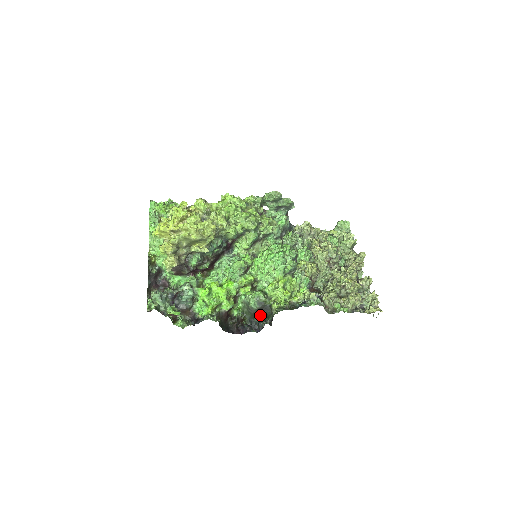
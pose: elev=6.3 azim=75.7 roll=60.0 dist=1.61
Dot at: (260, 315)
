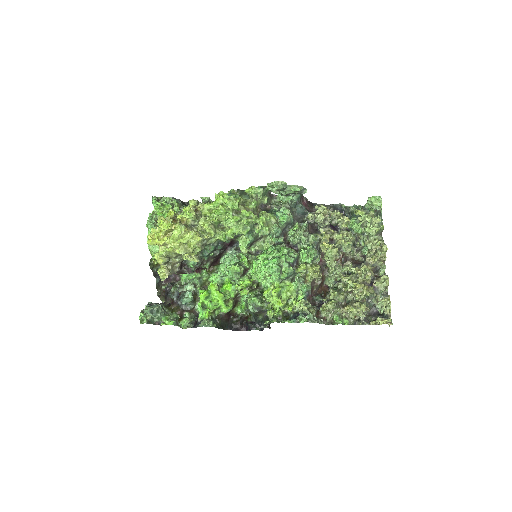
Dot at: (262, 315)
